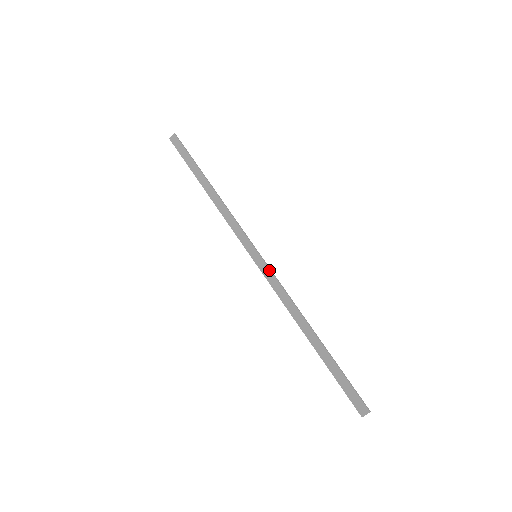
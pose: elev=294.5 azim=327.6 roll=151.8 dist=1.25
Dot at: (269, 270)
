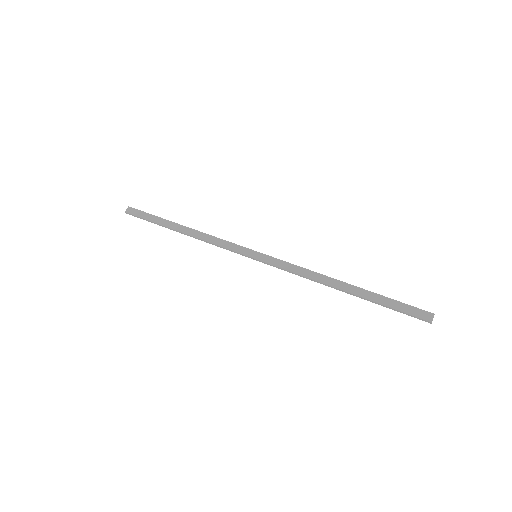
Dot at: (275, 259)
